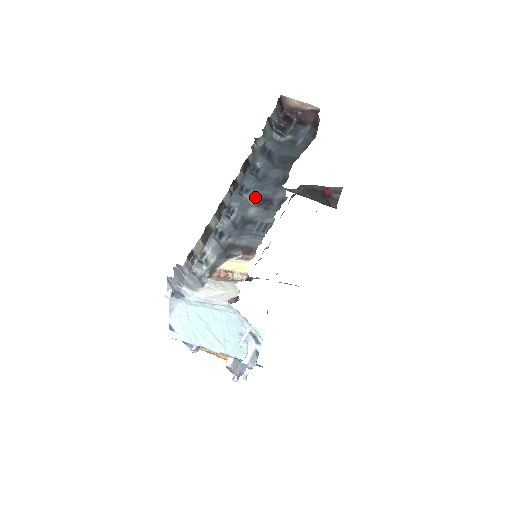
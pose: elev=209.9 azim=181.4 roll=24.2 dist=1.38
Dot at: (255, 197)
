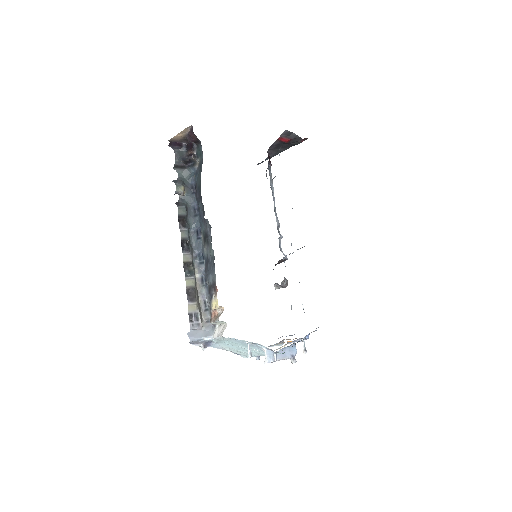
Dot at: (202, 237)
